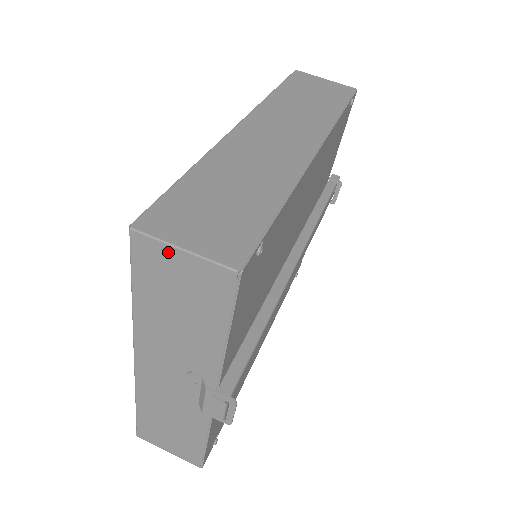
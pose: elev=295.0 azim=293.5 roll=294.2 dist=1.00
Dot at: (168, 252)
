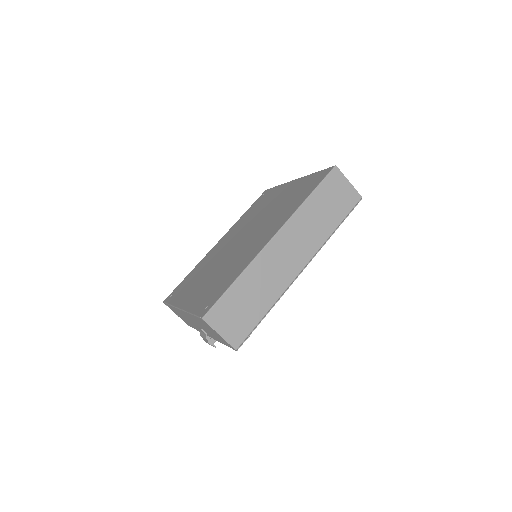
Dot at: (213, 330)
